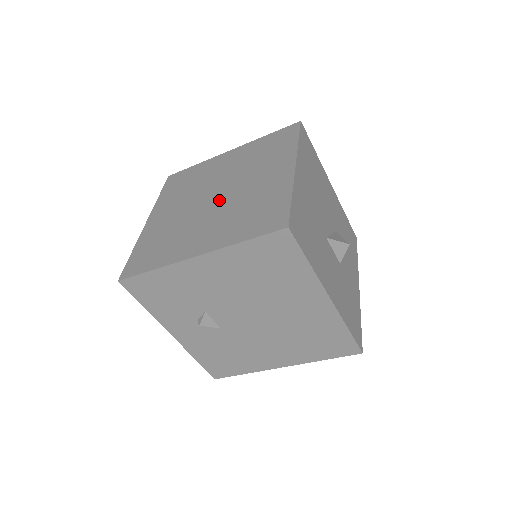
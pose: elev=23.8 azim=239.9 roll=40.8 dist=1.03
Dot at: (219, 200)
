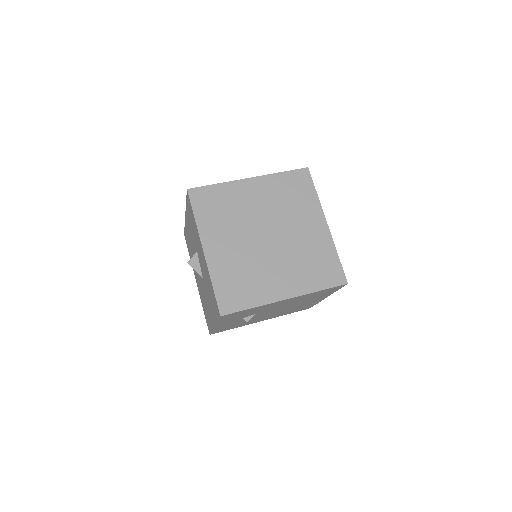
Dot at: (275, 243)
